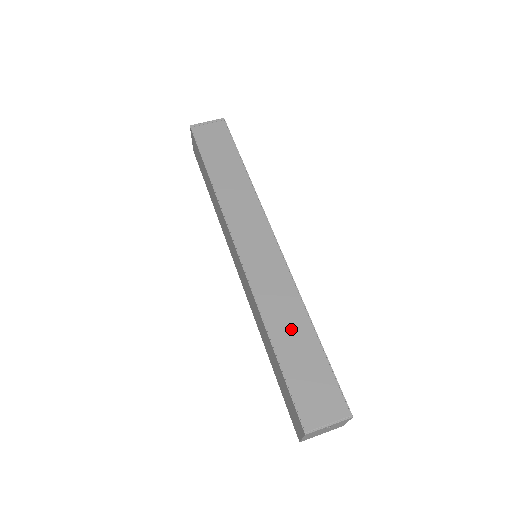
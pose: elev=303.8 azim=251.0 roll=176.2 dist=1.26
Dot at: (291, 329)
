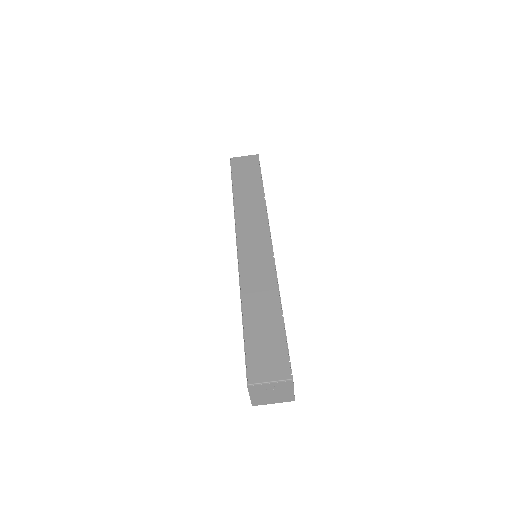
Dot at: (262, 306)
